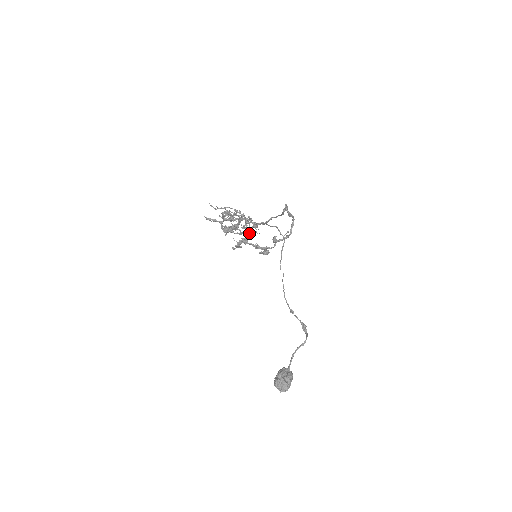
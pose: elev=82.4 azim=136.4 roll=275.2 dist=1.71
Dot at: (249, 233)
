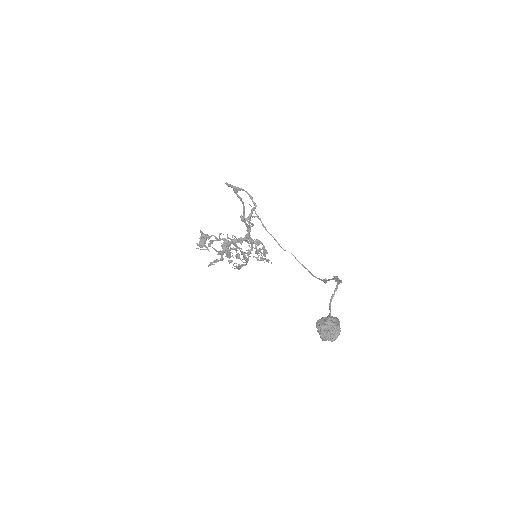
Dot at: (262, 258)
